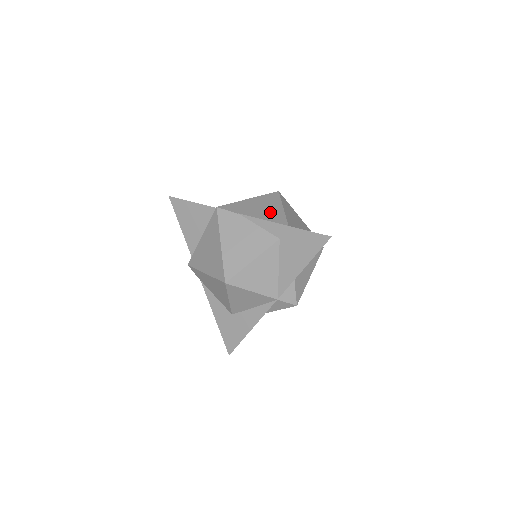
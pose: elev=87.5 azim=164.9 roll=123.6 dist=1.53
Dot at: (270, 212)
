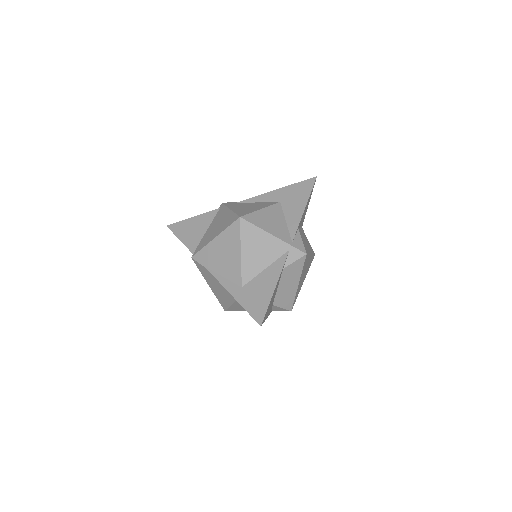
Dot at: (229, 263)
